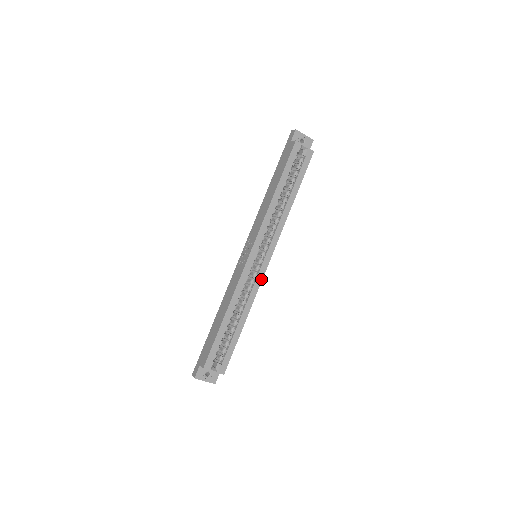
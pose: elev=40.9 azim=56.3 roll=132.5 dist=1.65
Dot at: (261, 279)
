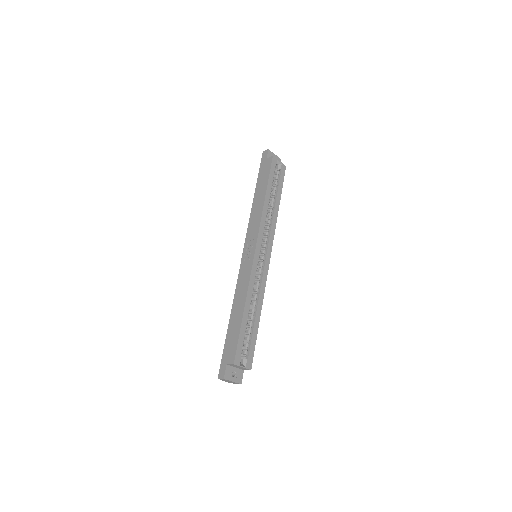
Dot at: (266, 274)
